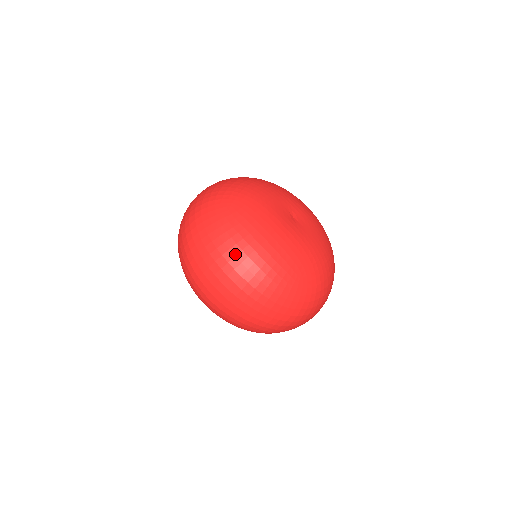
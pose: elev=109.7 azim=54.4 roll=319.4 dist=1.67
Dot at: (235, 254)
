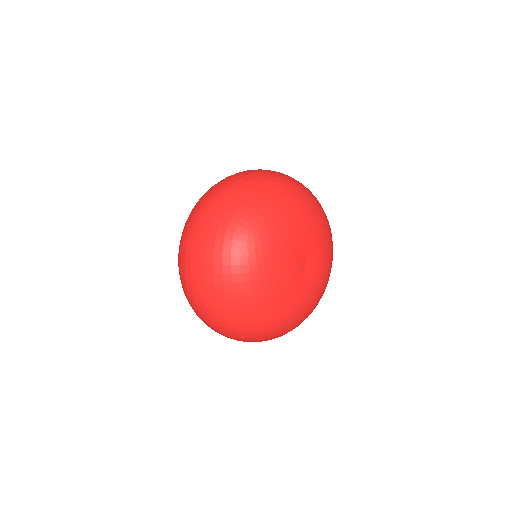
Dot at: (224, 281)
